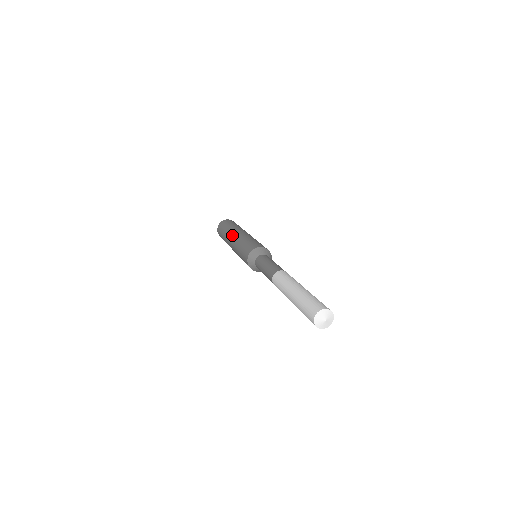
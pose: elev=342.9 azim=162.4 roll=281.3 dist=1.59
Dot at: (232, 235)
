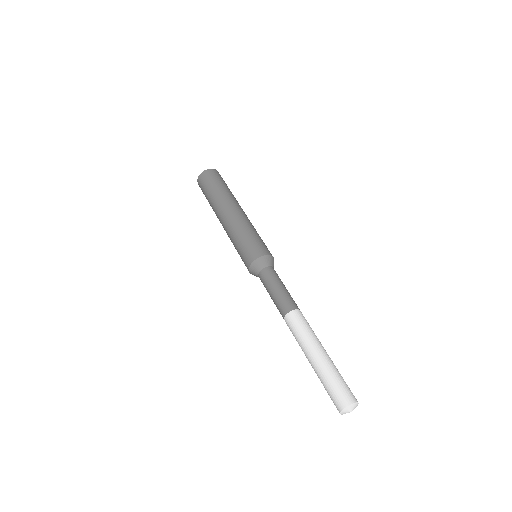
Dot at: (222, 213)
